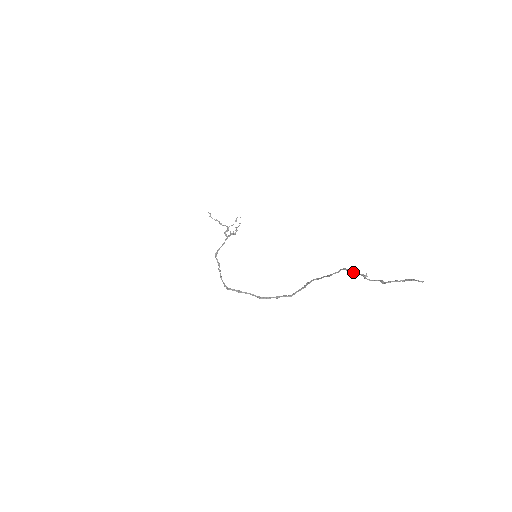
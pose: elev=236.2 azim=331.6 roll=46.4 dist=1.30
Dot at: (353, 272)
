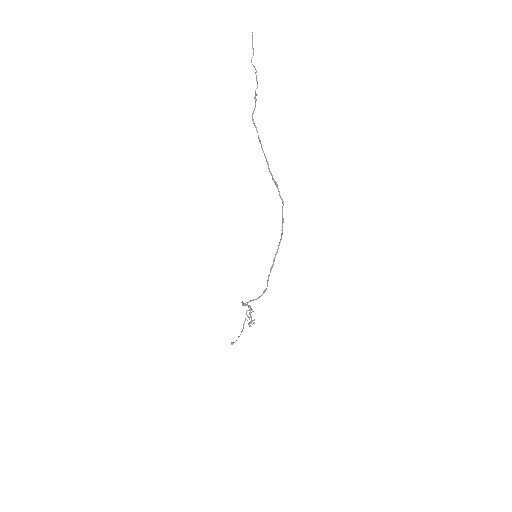
Dot at: (254, 108)
